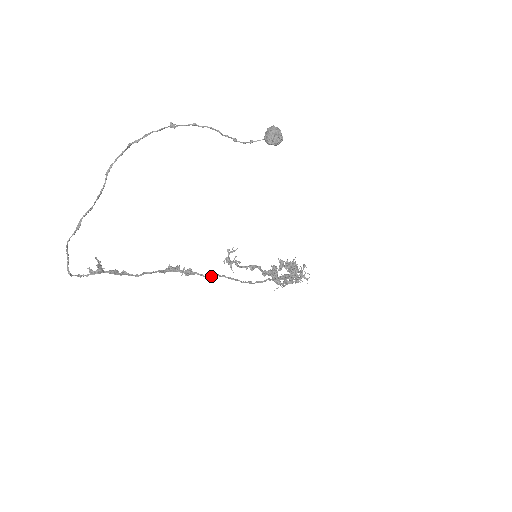
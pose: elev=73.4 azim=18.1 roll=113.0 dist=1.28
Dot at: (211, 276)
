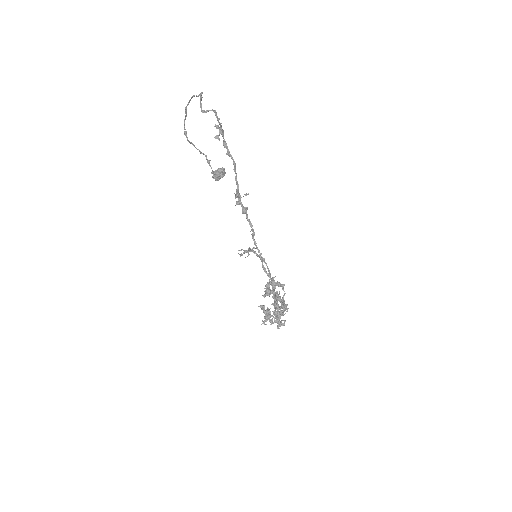
Dot at: (254, 232)
